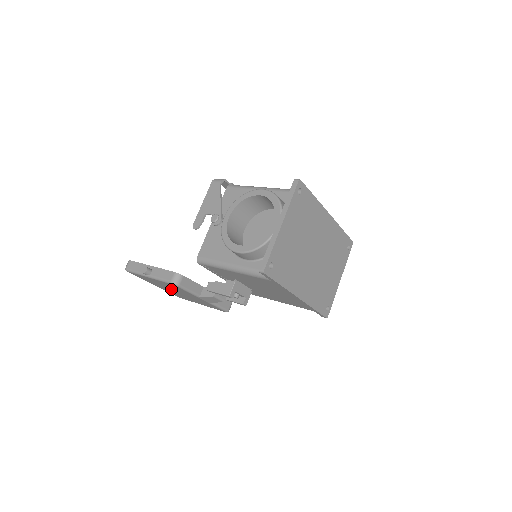
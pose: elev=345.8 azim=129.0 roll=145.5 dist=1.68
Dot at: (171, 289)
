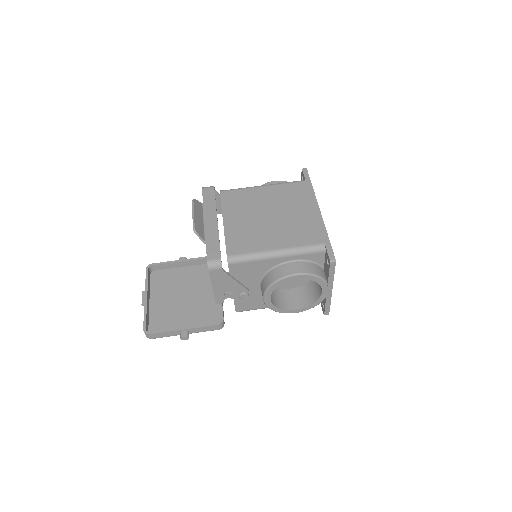
Dot at: (183, 305)
